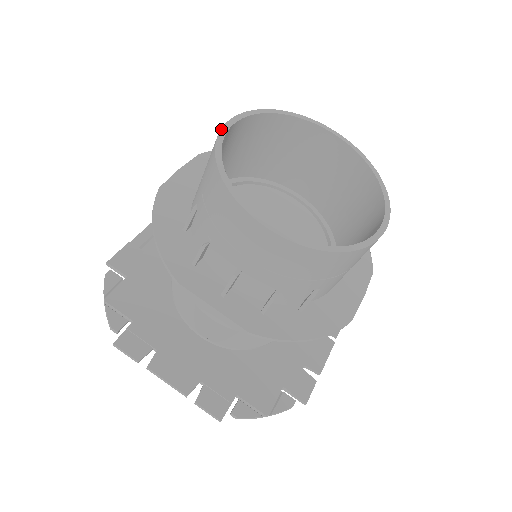
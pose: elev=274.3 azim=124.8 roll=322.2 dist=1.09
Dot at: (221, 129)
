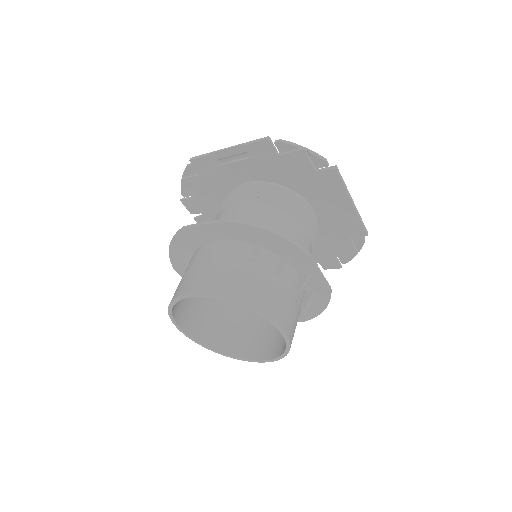
Dot at: (183, 296)
